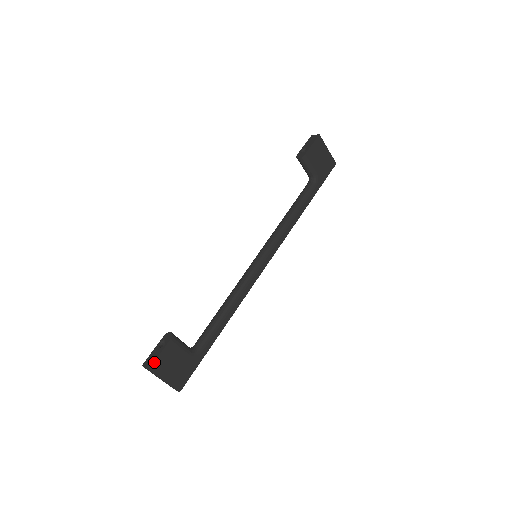
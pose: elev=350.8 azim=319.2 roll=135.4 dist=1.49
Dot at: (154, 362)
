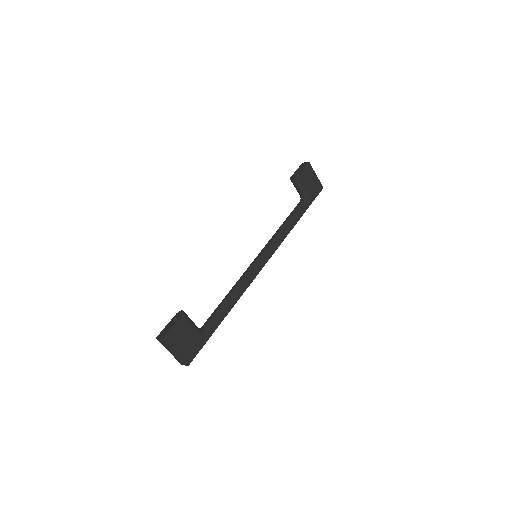
Dot at: (167, 333)
